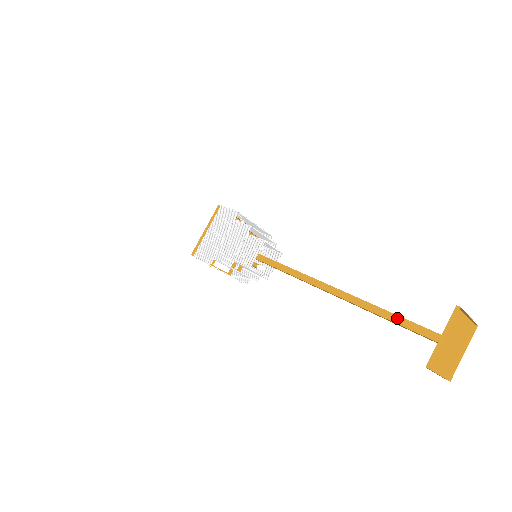
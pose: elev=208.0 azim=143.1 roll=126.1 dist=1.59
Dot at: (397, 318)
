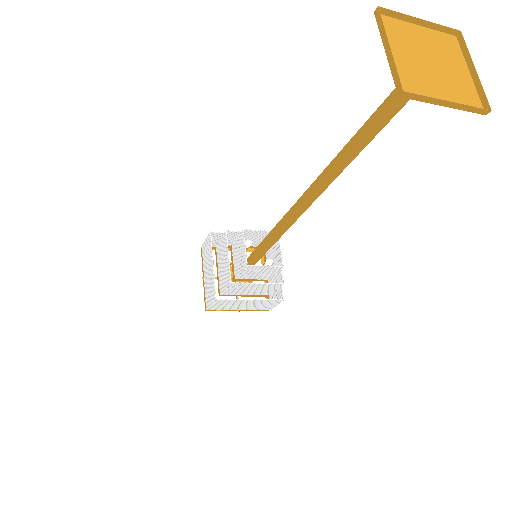
Dot at: (367, 125)
